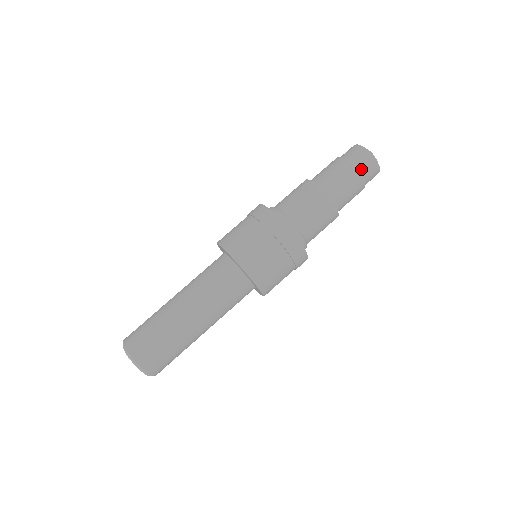
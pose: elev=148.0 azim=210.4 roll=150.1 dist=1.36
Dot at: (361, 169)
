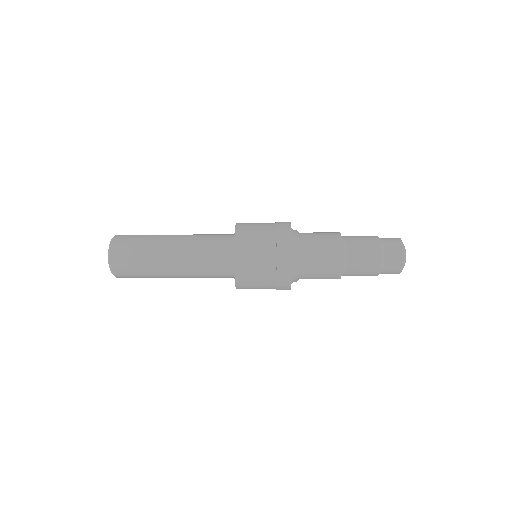
Dot at: (386, 261)
